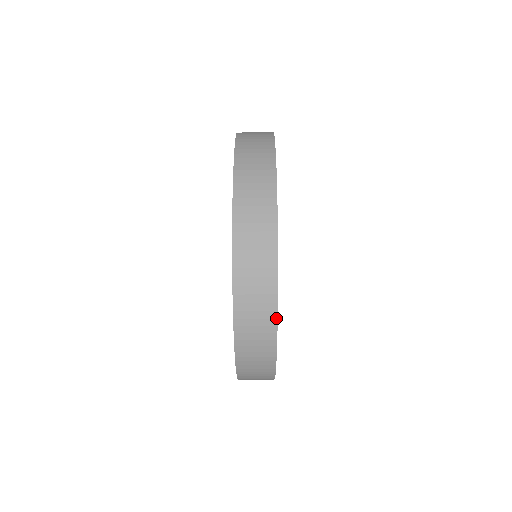
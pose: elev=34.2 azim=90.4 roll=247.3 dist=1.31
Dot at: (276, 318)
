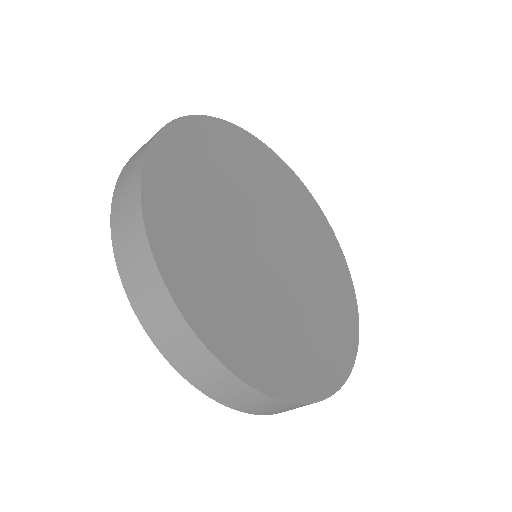
Dot at: occluded
